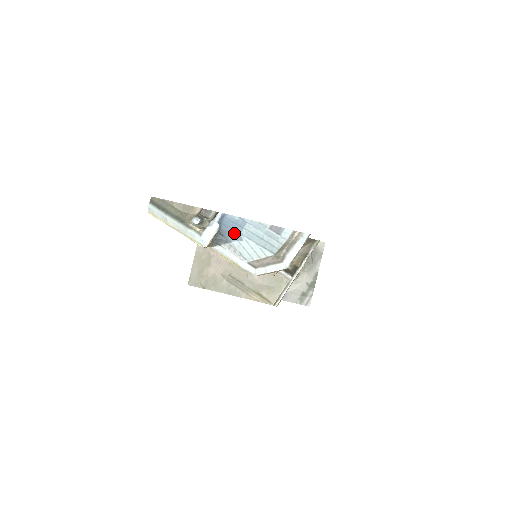
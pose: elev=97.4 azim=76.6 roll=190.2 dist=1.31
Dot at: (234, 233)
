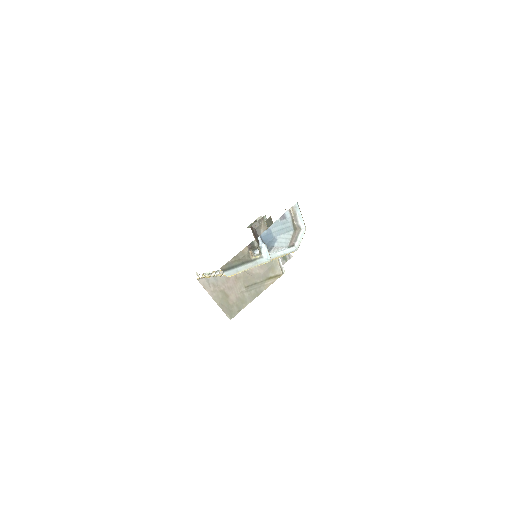
Dot at: (272, 240)
